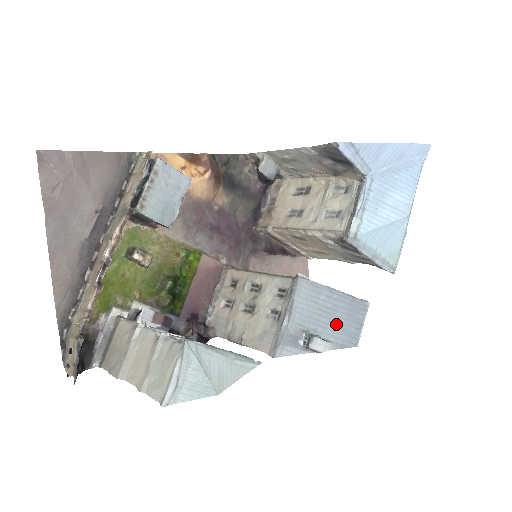
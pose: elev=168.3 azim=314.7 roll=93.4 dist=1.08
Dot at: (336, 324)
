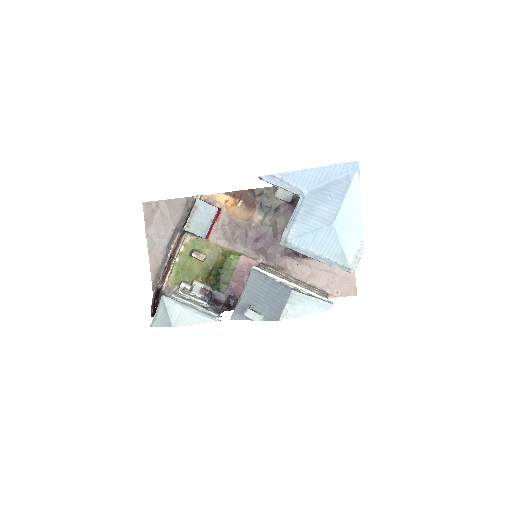
Dot at: (268, 303)
